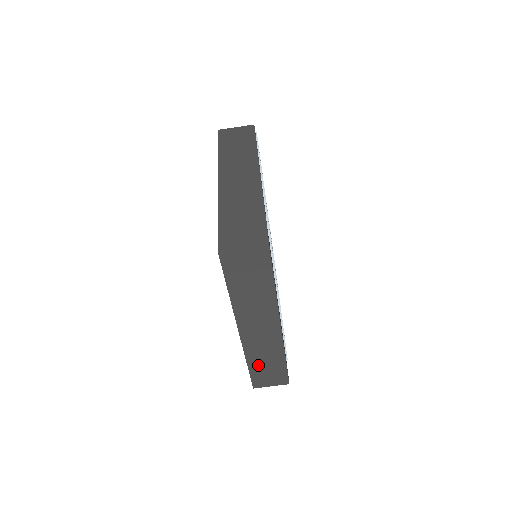
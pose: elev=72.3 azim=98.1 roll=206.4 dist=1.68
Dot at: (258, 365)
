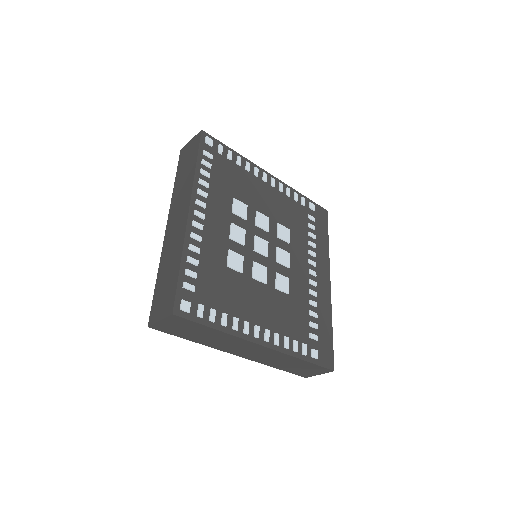
Dot at: occluded
